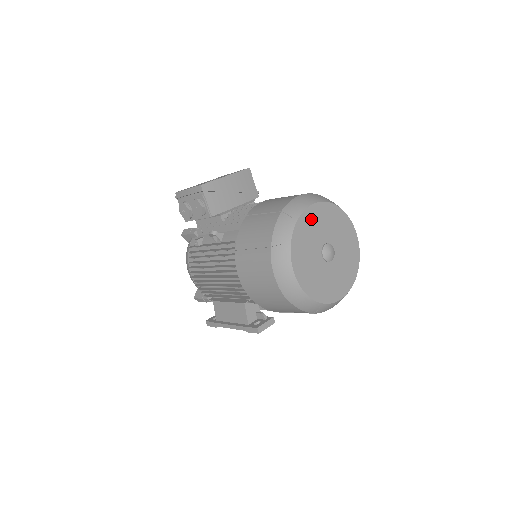
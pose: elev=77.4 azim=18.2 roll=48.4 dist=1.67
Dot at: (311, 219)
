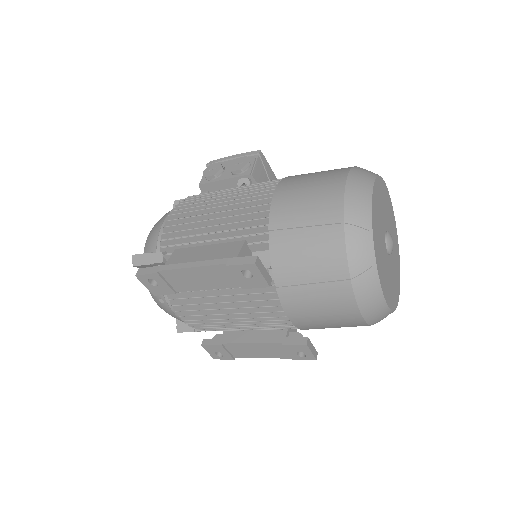
Dot at: (387, 200)
